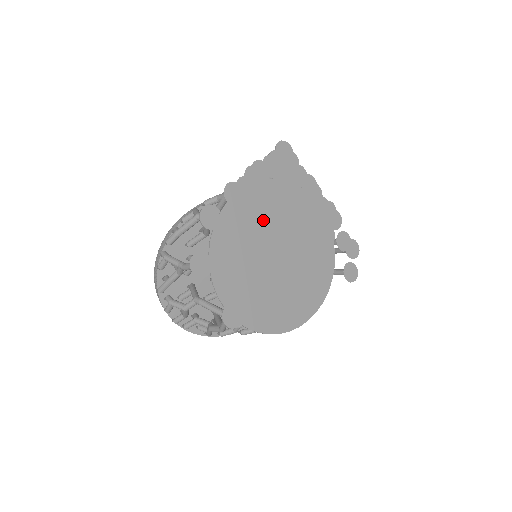
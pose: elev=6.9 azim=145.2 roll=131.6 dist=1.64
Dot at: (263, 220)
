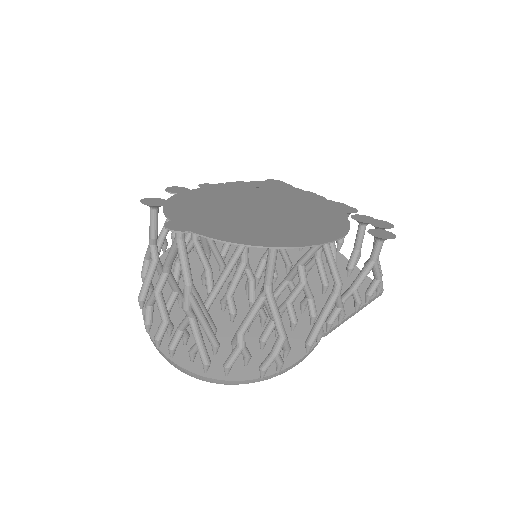
Dot at: (242, 198)
